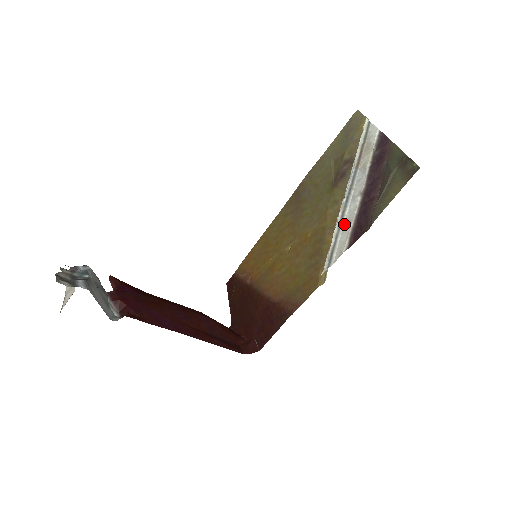
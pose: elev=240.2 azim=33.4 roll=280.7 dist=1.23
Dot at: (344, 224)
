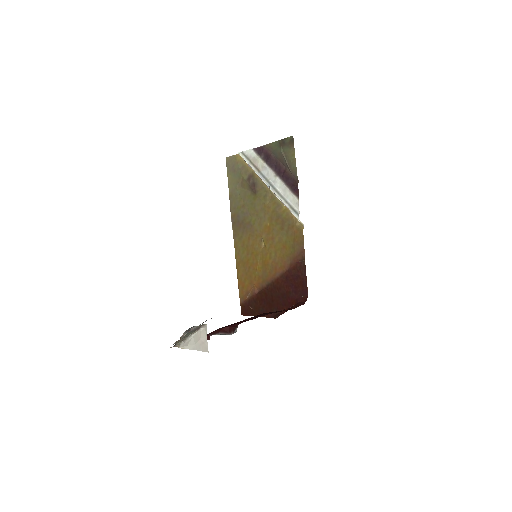
Dot at: (283, 194)
